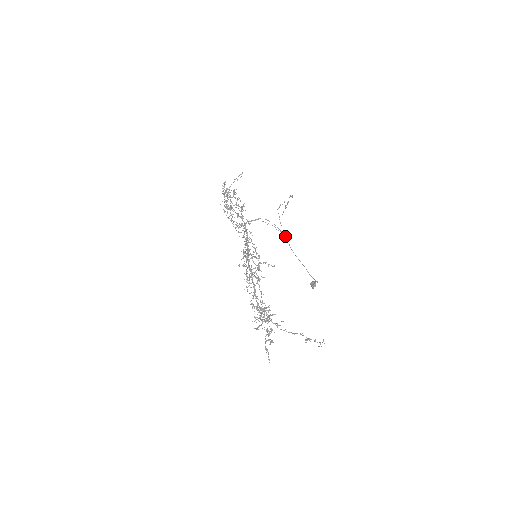
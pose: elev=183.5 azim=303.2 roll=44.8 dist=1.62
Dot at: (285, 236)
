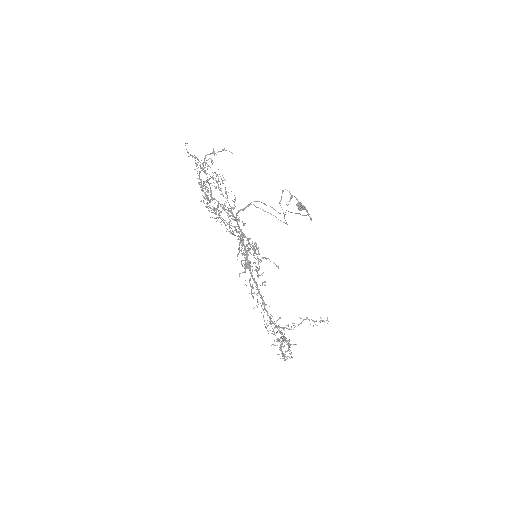
Dot at: occluded
